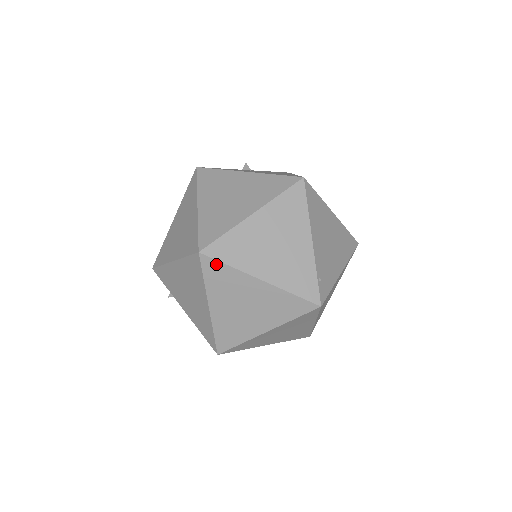
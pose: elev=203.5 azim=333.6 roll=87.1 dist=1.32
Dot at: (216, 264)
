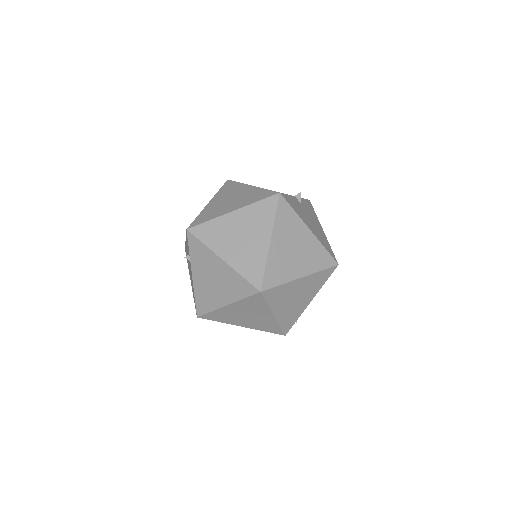
Dot at: (262, 300)
